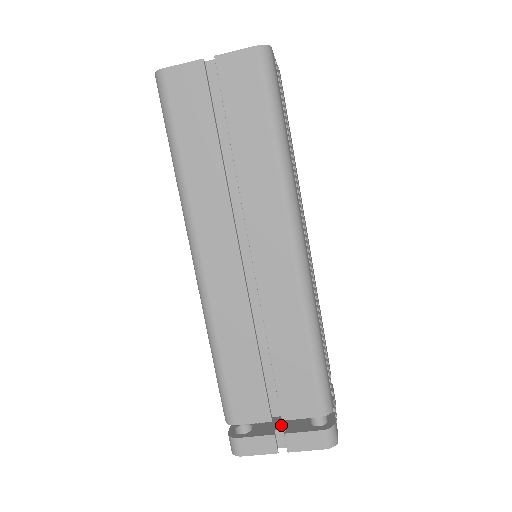
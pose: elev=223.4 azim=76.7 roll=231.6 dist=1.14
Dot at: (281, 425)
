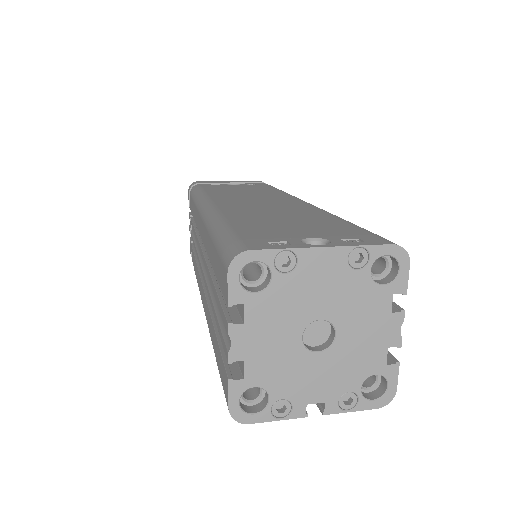
Dot at: occluded
